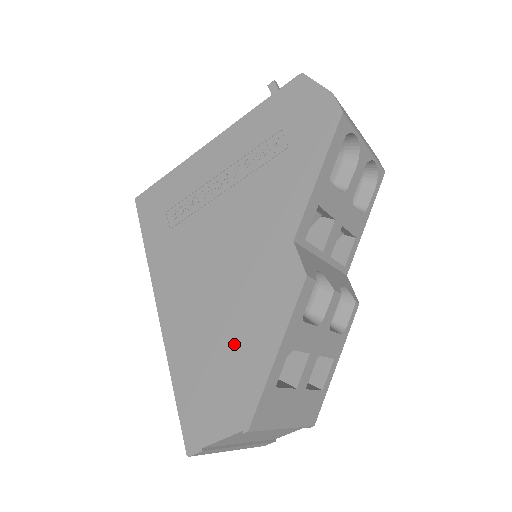
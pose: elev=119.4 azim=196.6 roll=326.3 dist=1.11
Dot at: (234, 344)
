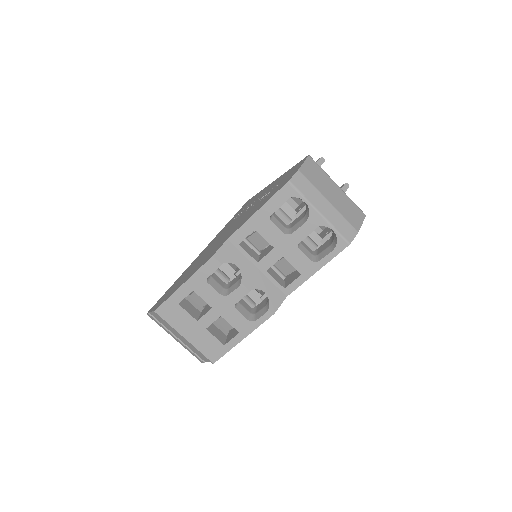
Dot at: (186, 276)
